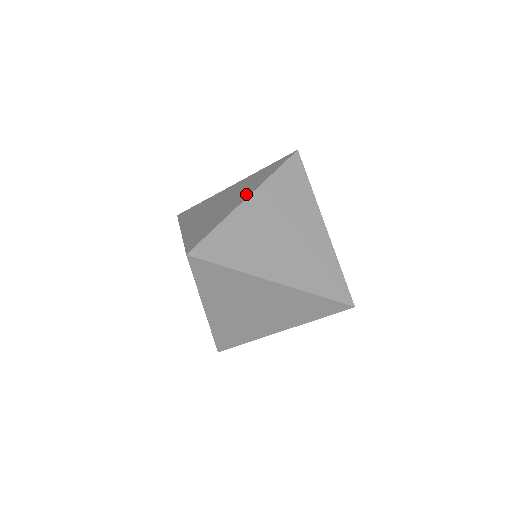
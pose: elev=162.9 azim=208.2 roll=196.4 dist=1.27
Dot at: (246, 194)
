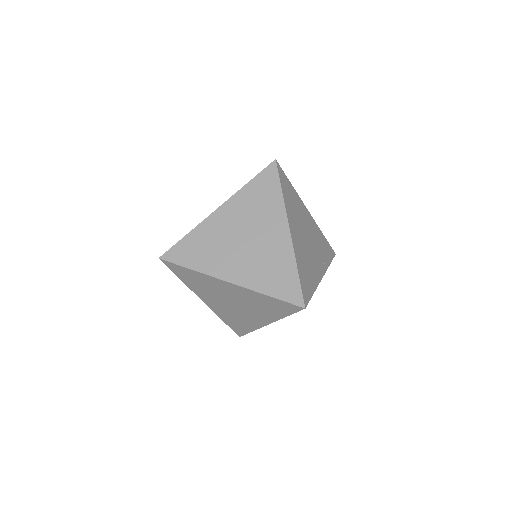
Dot at: (281, 226)
